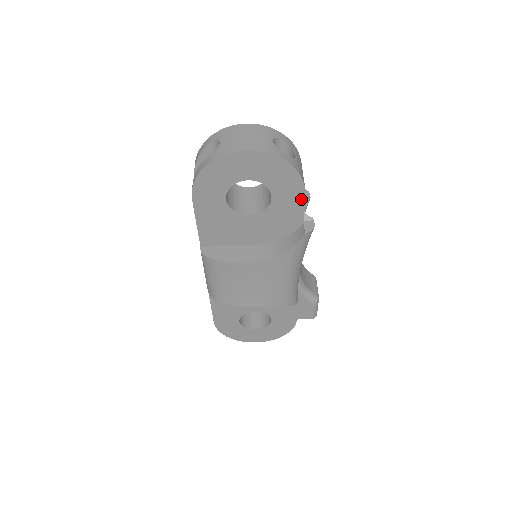
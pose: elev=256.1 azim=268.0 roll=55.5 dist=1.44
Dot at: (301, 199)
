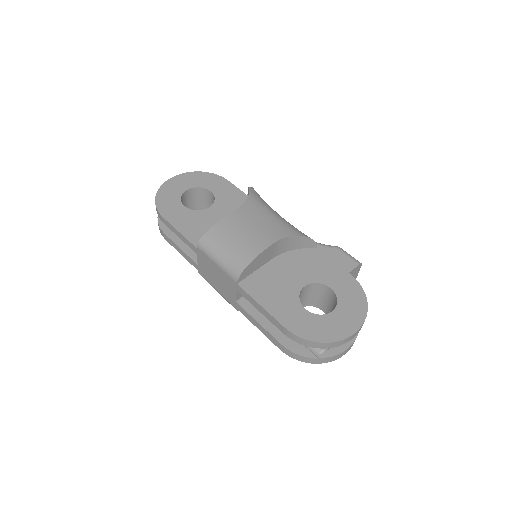
Dot at: (229, 184)
